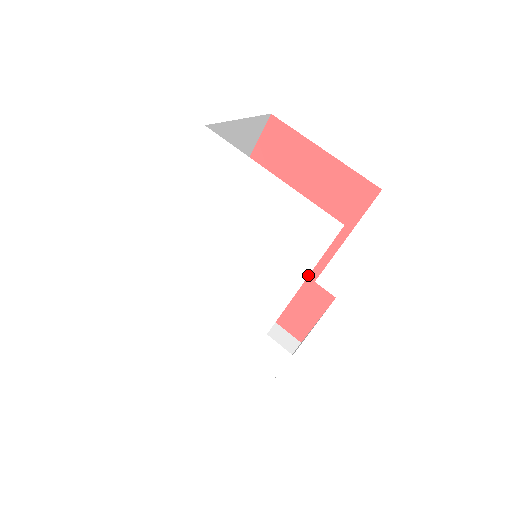
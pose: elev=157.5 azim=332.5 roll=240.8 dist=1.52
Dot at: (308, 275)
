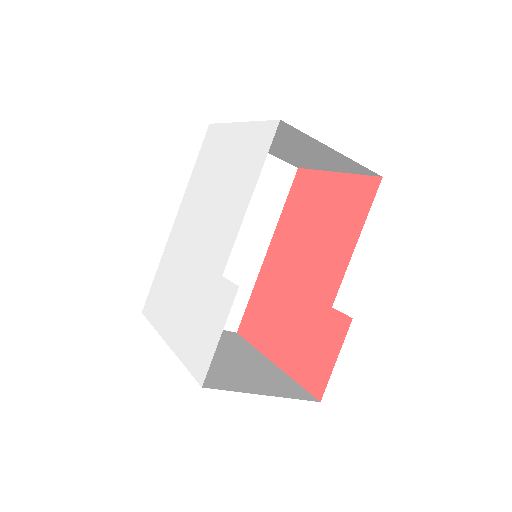
Dot at: occluded
